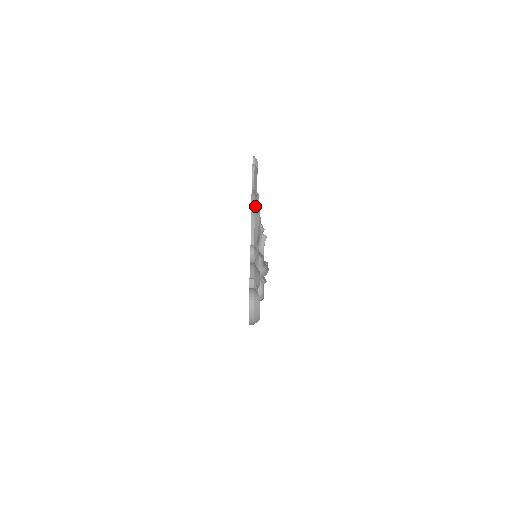
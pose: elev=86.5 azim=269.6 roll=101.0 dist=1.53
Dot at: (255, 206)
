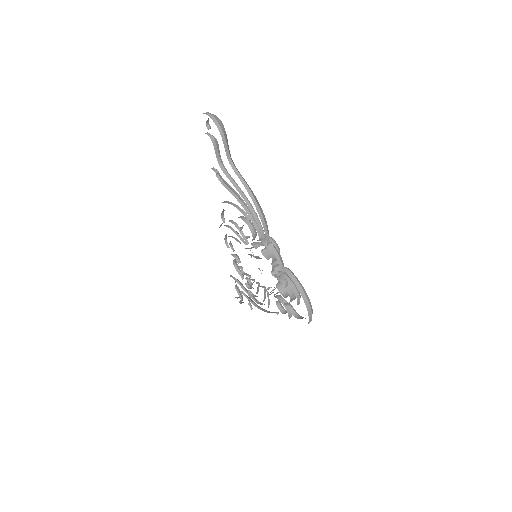
Dot at: occluded
